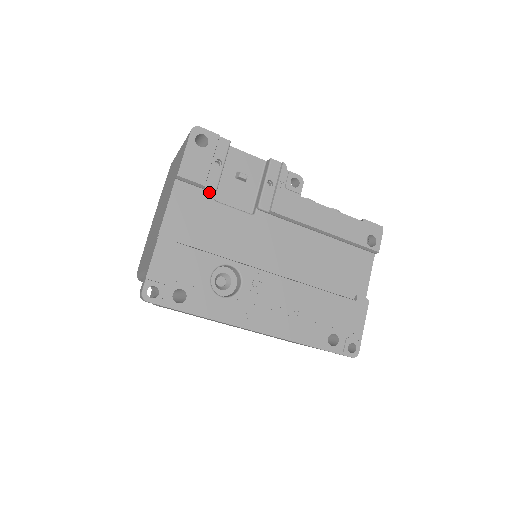
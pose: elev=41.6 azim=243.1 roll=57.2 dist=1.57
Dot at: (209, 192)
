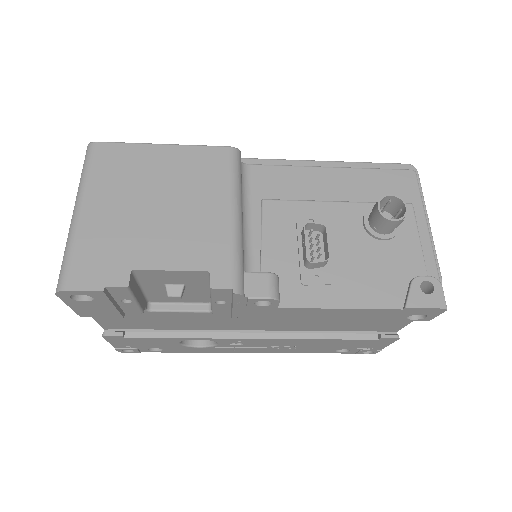
Dot at: occluded
